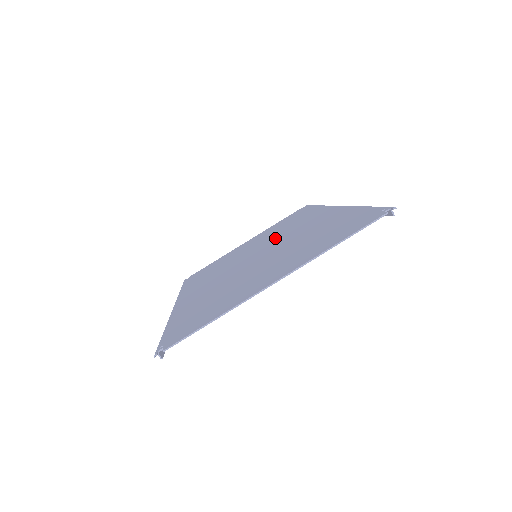
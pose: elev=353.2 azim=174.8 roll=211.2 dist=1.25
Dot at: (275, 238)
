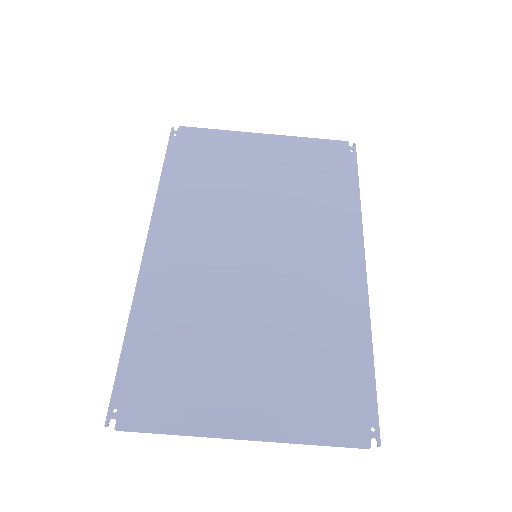
Dot at: (289, 230)
